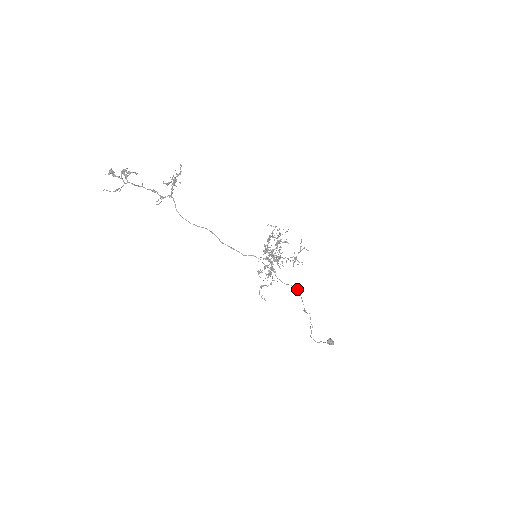
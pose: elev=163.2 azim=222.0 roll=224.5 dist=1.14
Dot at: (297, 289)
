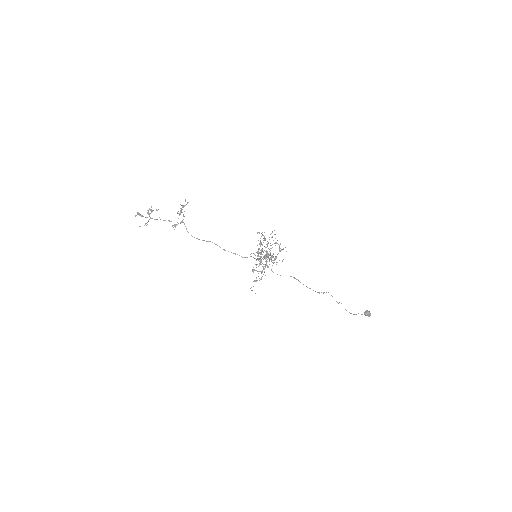
Dot at: (295, 278)
